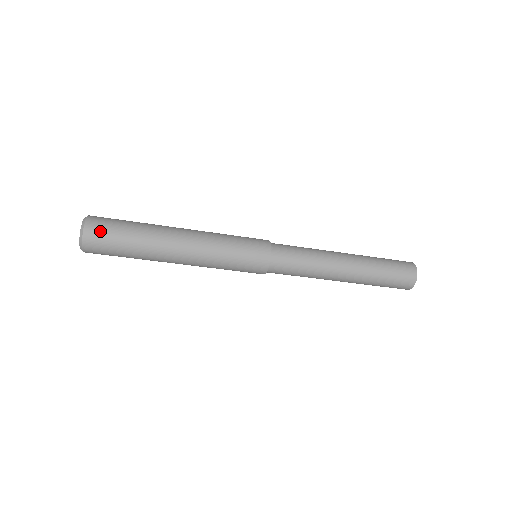
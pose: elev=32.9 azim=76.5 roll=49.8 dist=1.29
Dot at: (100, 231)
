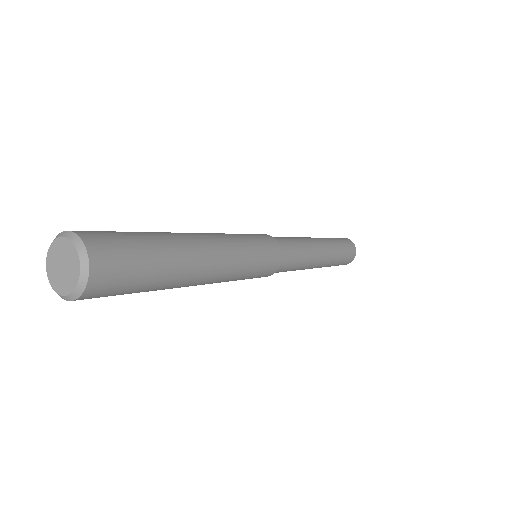
Dot at: (114, 271)
